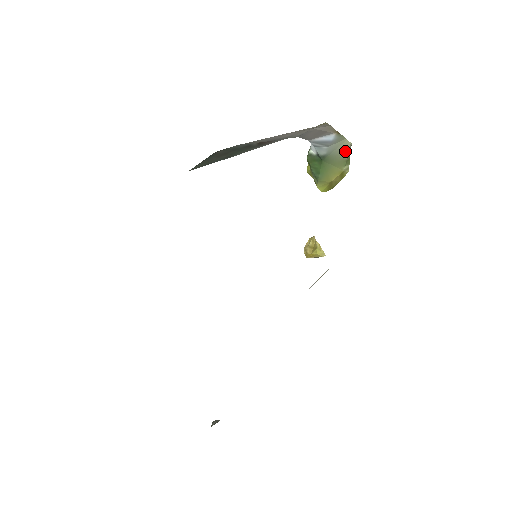
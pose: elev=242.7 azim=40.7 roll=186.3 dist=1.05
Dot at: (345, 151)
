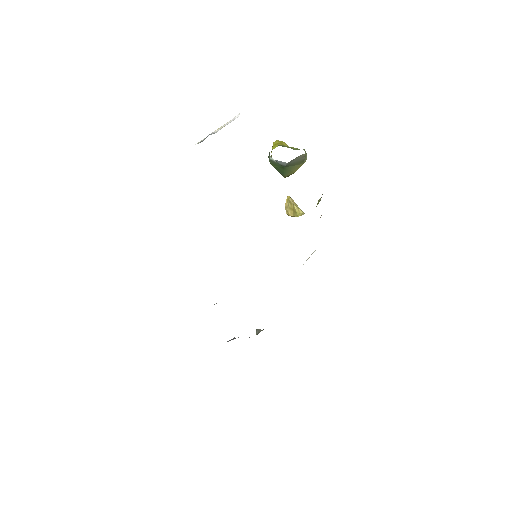
Dot at: (302, 158)
